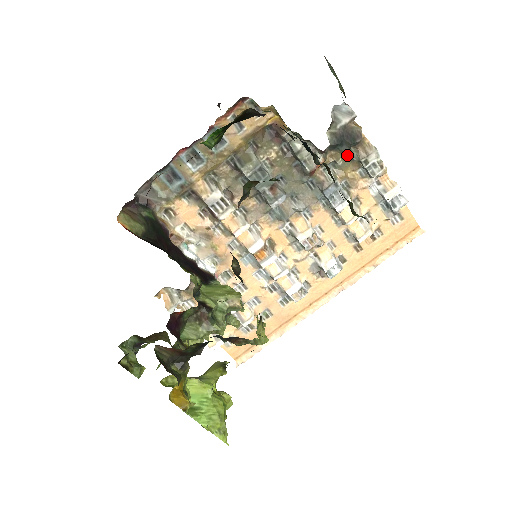
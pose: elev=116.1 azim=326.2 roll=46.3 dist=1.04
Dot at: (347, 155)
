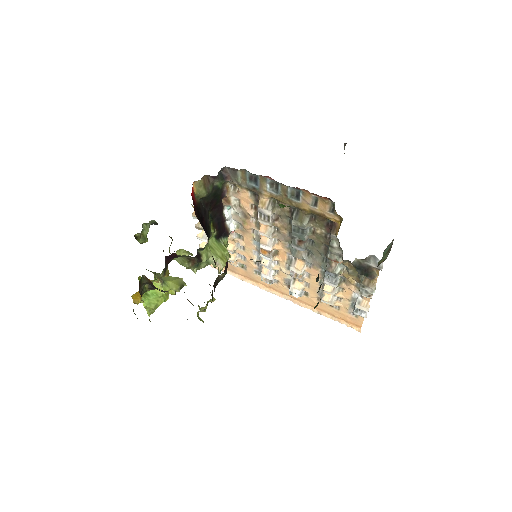
Dot at: occluded
